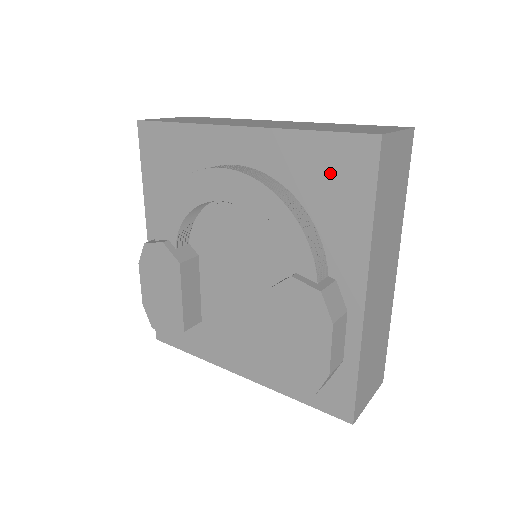
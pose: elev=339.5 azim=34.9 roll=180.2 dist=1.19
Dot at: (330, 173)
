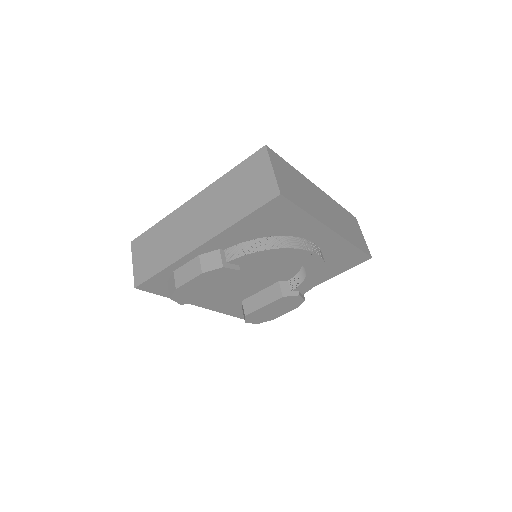
Dot at: (344, 260)
